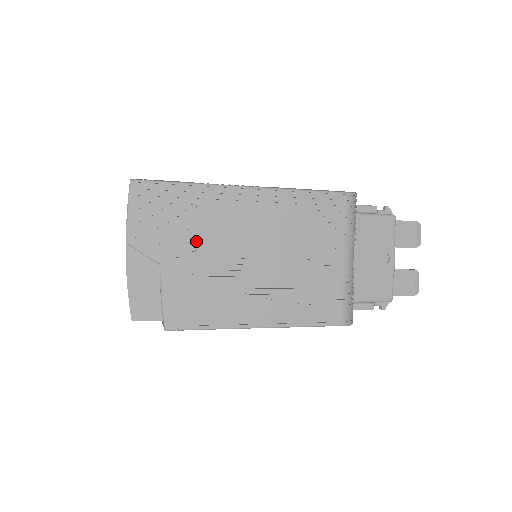
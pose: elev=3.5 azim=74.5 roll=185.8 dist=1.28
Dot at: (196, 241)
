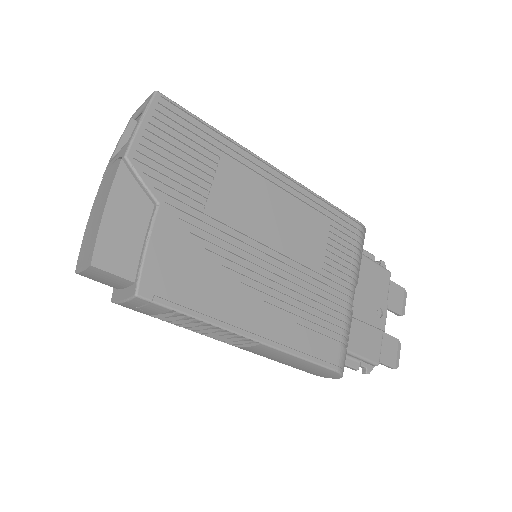
Dot at: (208, 197)
